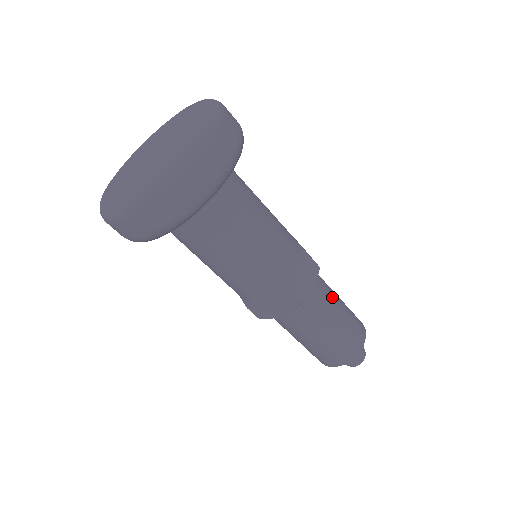
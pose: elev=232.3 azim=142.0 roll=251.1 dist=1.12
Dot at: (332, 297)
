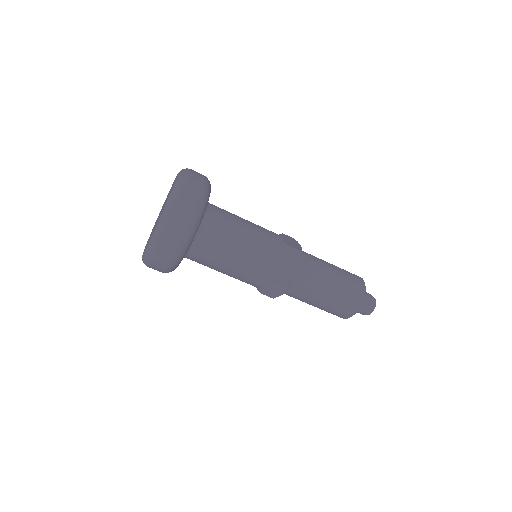
Dot at: occluded
